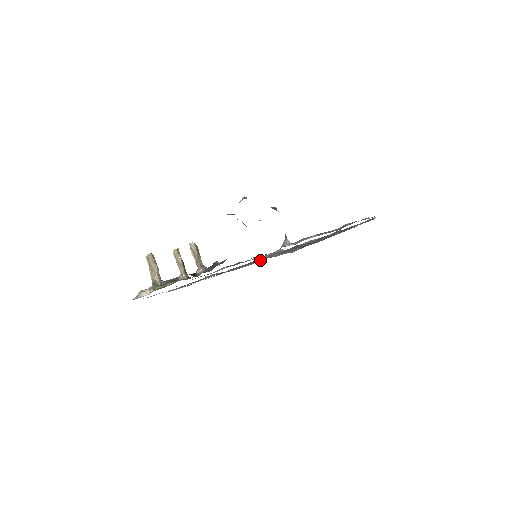
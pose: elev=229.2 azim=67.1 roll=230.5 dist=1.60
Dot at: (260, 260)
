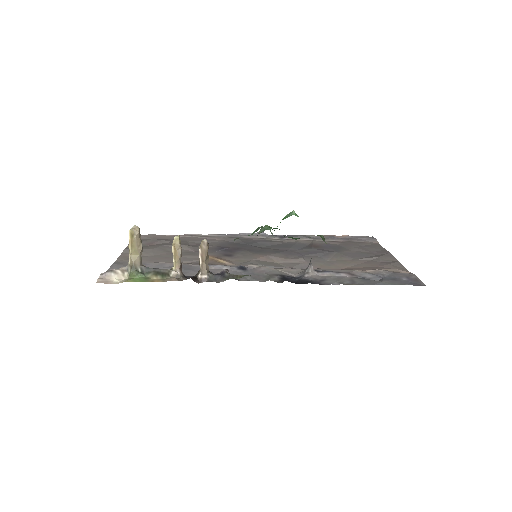
Dot at: (242, 243)
